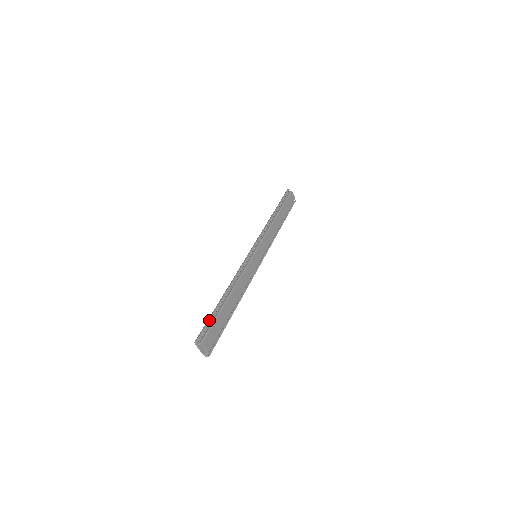
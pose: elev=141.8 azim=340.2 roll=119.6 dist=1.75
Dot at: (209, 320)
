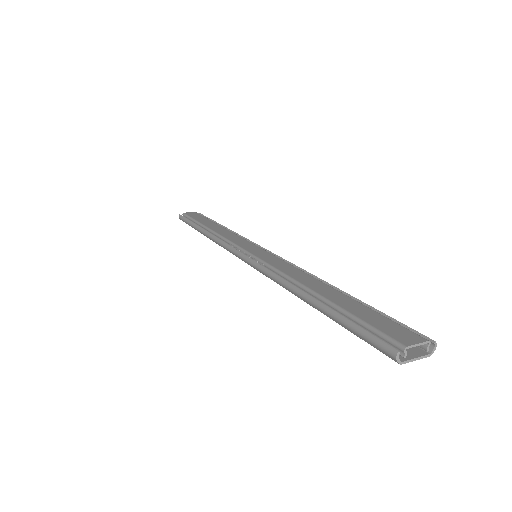
Dot at: (353, 327)
